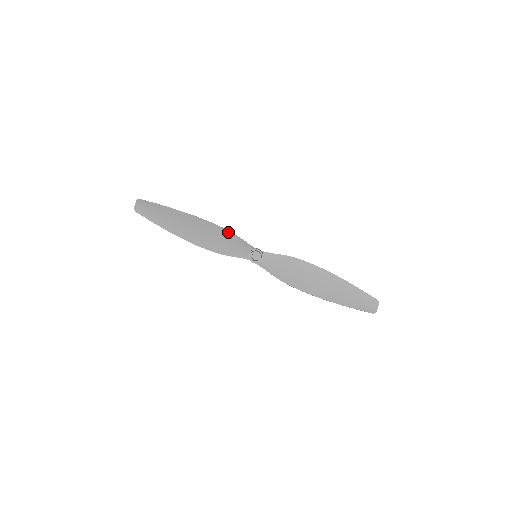
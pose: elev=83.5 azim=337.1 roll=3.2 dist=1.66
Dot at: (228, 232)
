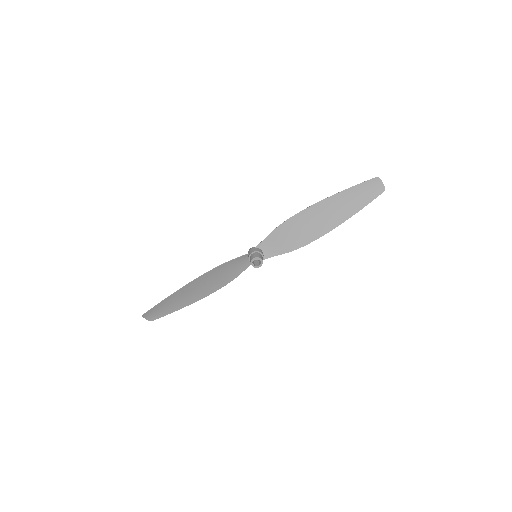
Dot at: (219, 267)
